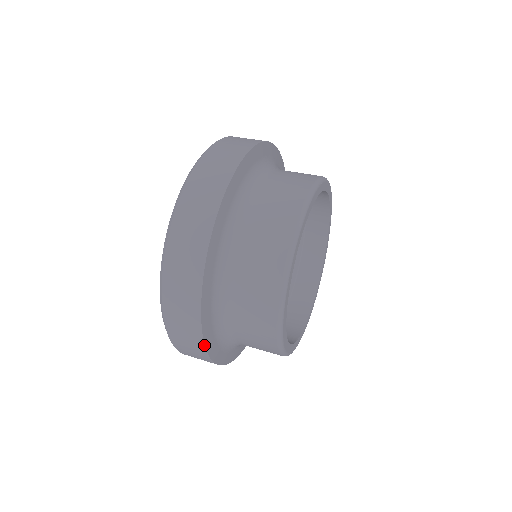
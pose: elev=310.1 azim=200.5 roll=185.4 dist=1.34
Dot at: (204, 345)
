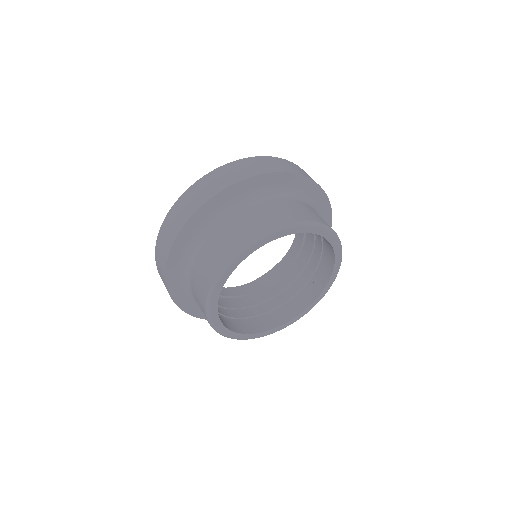
Dot at: (185, 312)
